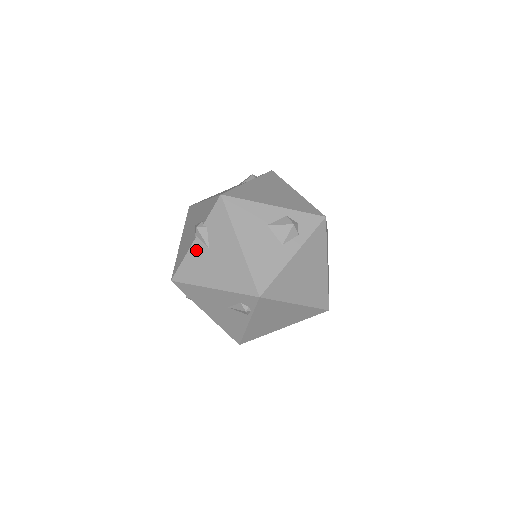
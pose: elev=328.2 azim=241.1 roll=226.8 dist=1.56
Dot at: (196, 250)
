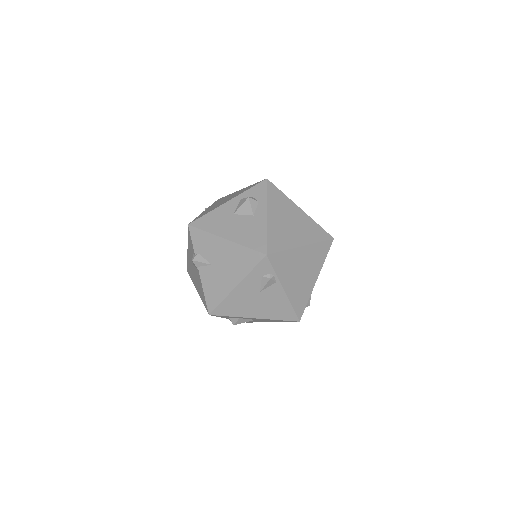
Dot at: (205, 275)
